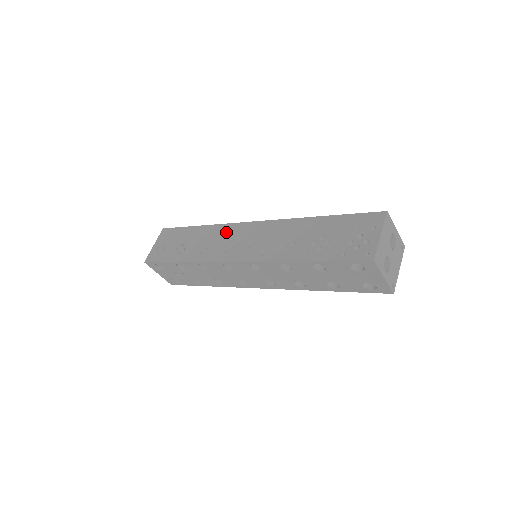
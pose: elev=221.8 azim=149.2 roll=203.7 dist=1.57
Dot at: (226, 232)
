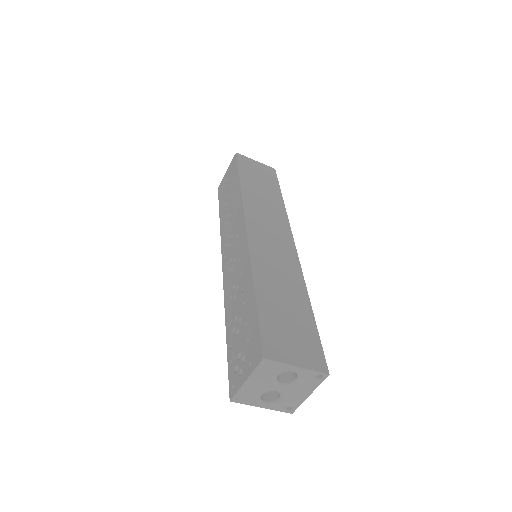
Dot at: (237, 216)
